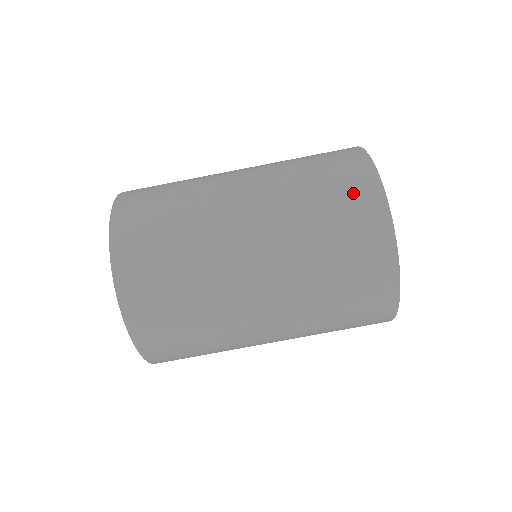
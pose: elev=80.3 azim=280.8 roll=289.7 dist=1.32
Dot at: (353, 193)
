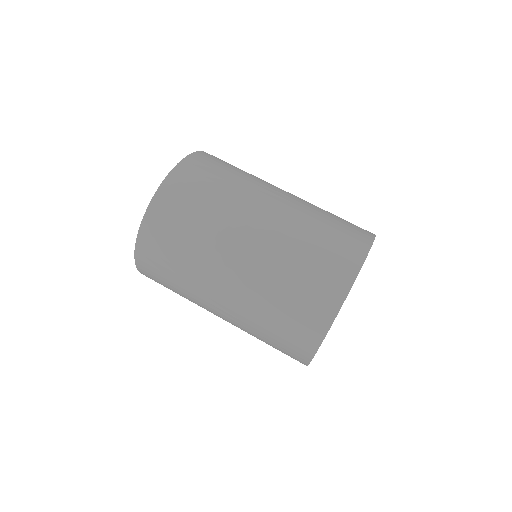
Dot at: occluded
